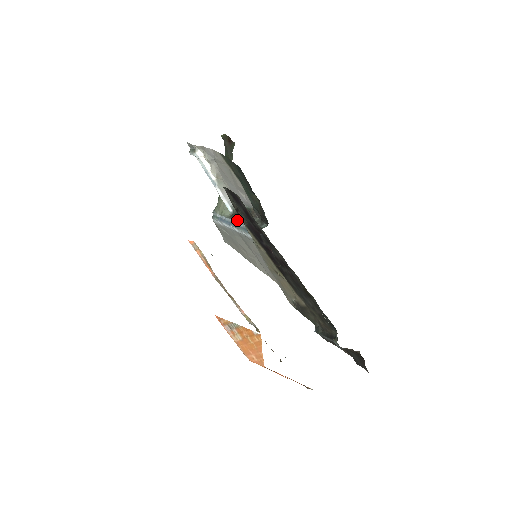
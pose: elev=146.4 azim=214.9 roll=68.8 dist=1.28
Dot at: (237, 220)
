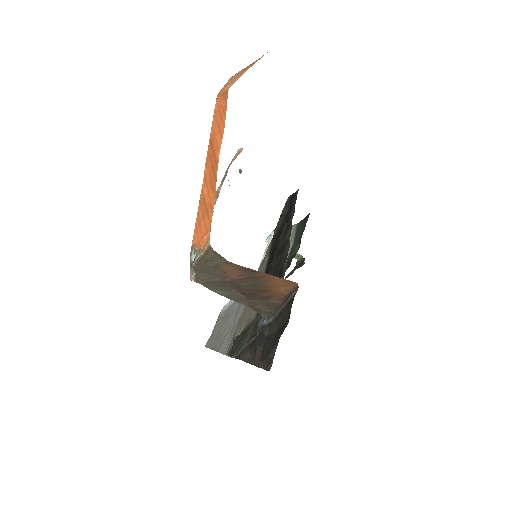
Dot at: occluded
